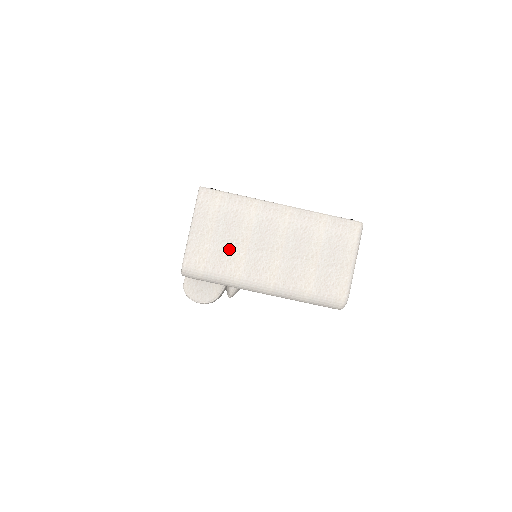
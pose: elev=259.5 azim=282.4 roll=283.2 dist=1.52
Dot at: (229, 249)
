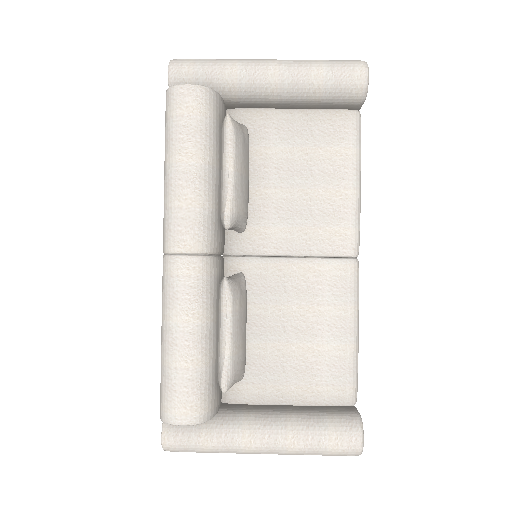
Dot at: occluded
